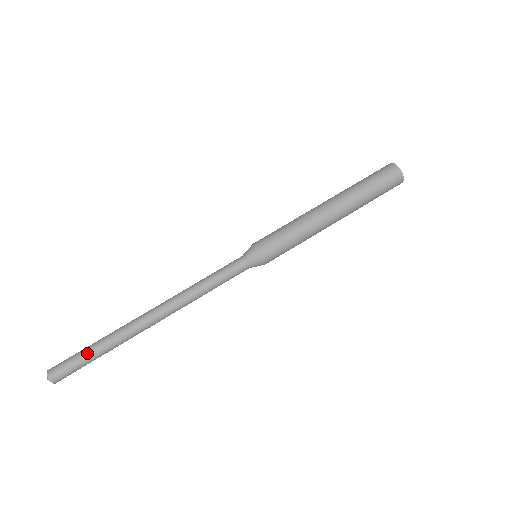
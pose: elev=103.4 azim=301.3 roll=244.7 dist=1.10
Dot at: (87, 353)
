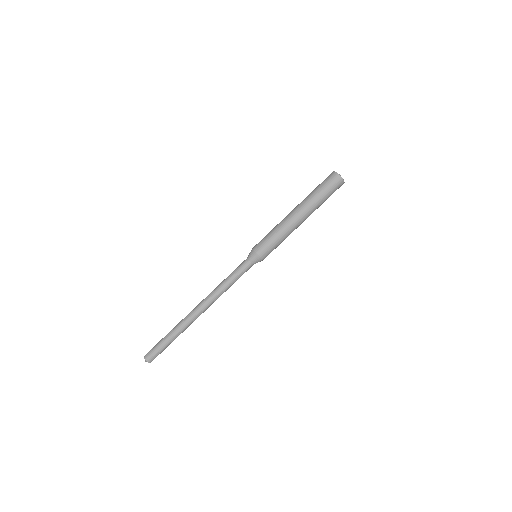
Dot at: (165, 341)
